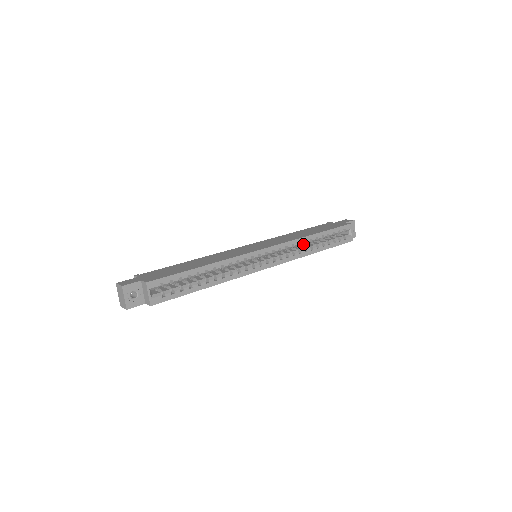
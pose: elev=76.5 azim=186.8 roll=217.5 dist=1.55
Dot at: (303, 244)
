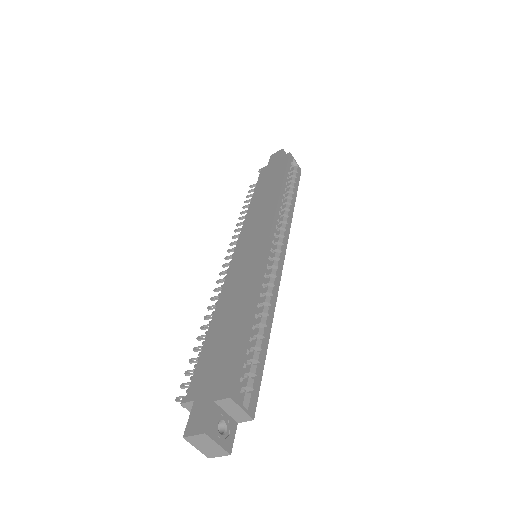
Dot at: occluded
